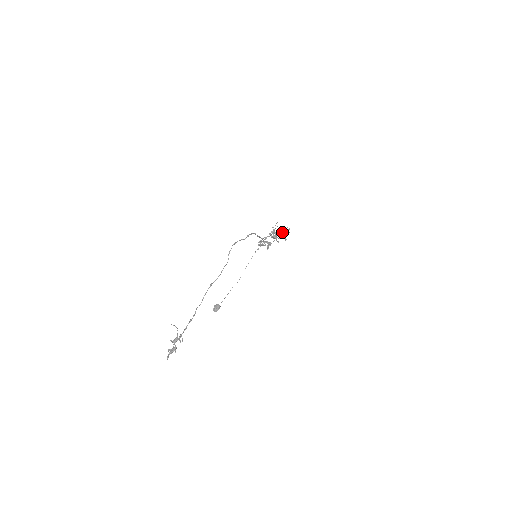
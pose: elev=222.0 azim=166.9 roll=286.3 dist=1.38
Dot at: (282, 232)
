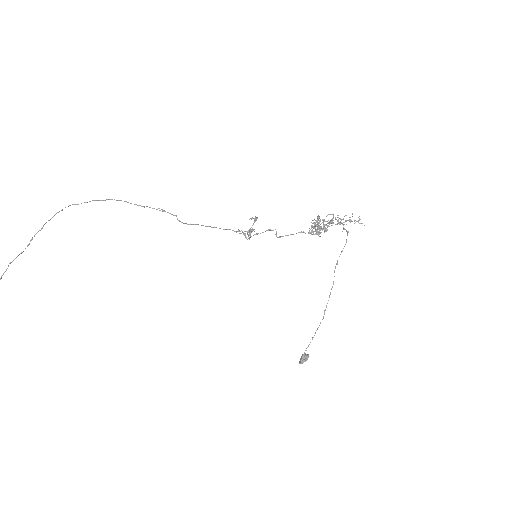
Dot at: (328, 222)
